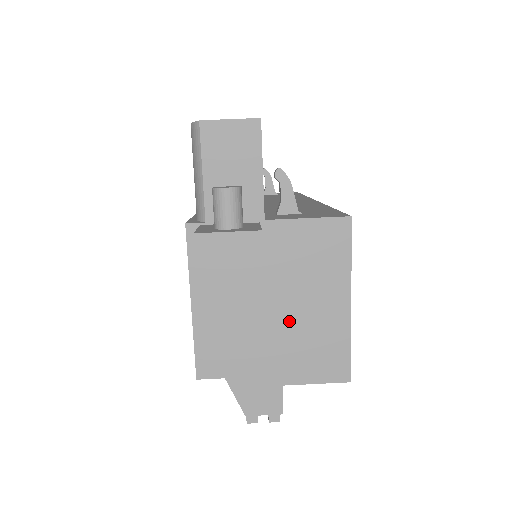
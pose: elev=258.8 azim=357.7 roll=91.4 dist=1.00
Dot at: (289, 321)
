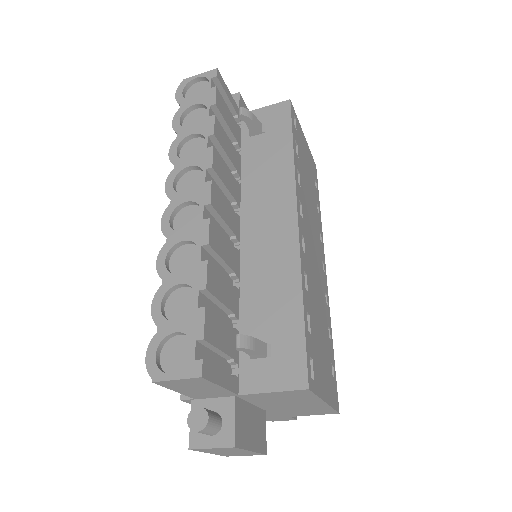
Dot at: (282, 409)
